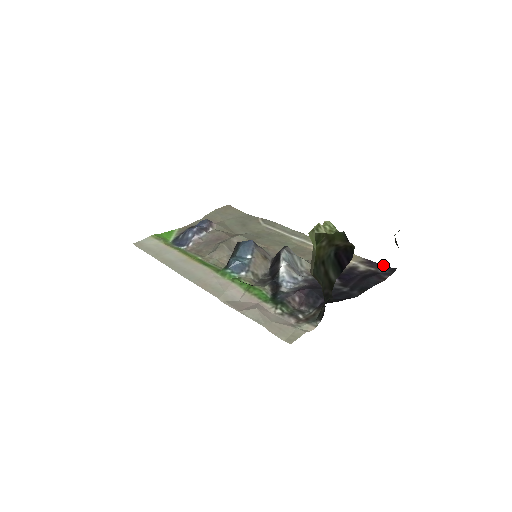
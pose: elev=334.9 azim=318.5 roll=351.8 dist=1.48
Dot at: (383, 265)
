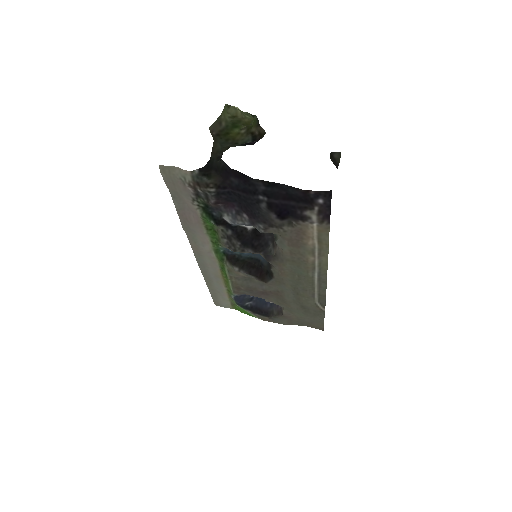
Dot at: occluded
